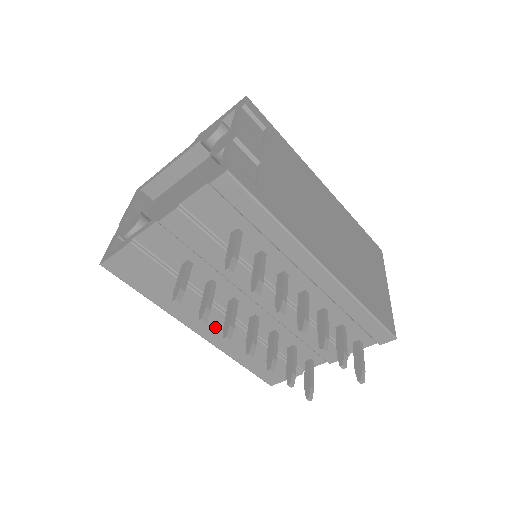
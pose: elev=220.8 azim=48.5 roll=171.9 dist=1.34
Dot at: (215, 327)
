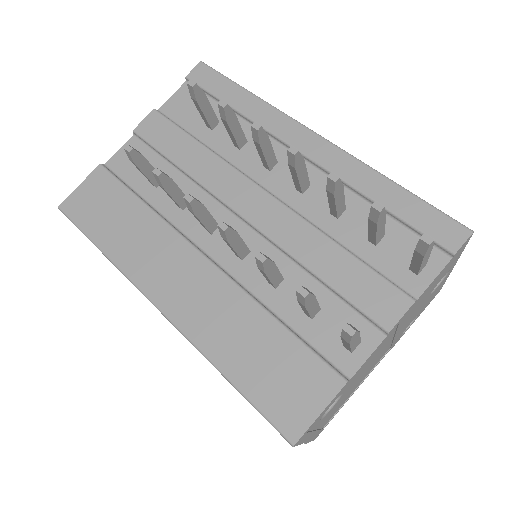
Dot at: (186, 284)
